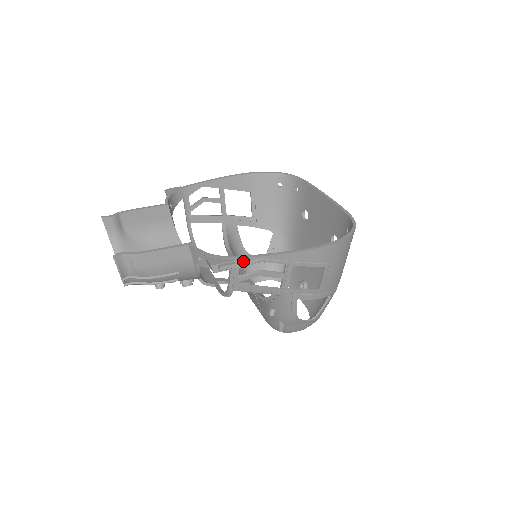
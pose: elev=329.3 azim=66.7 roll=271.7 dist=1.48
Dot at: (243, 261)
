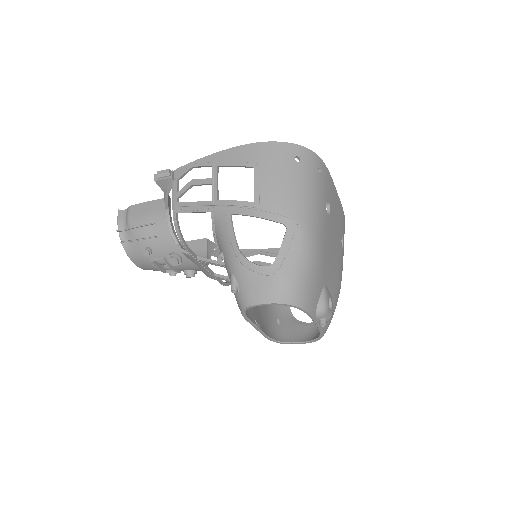
Dot at: (180, 172)
